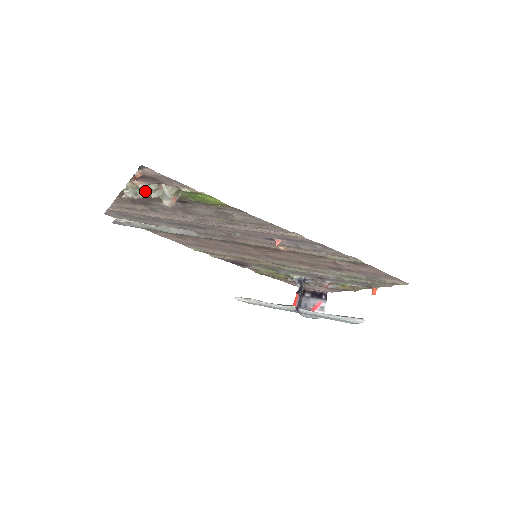
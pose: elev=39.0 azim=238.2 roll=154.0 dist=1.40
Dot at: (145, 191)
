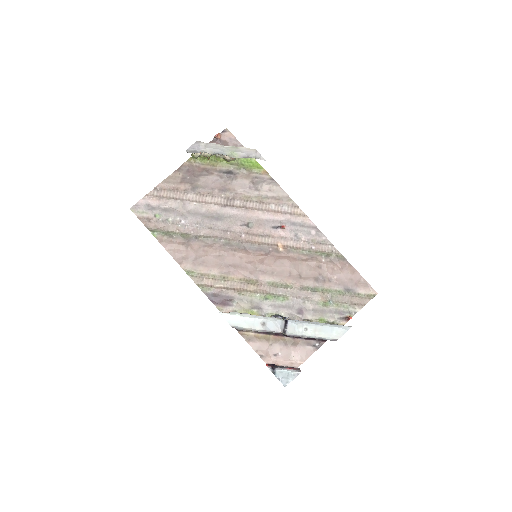
Dot at: occluded
